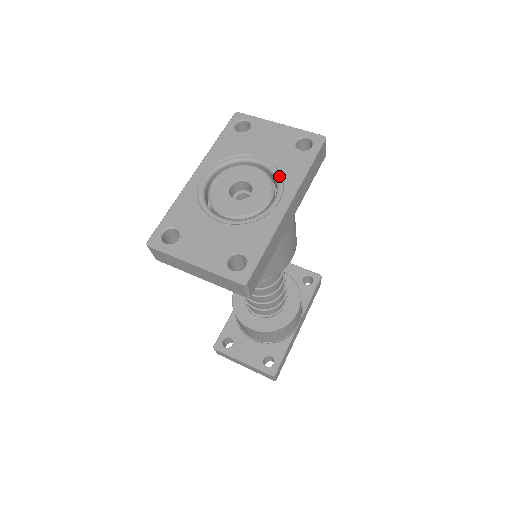
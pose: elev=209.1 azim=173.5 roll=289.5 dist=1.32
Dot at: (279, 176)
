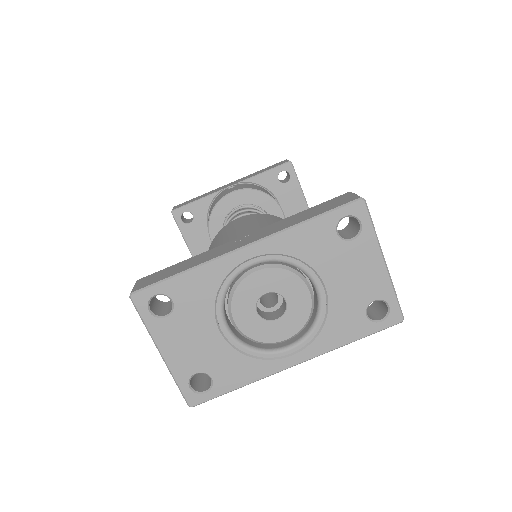
Dot at: (319, 327)
